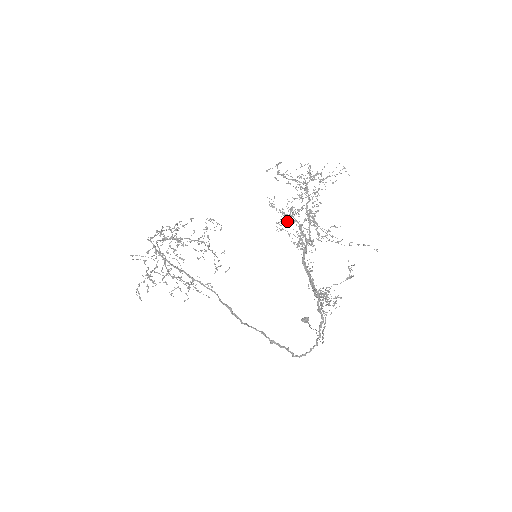
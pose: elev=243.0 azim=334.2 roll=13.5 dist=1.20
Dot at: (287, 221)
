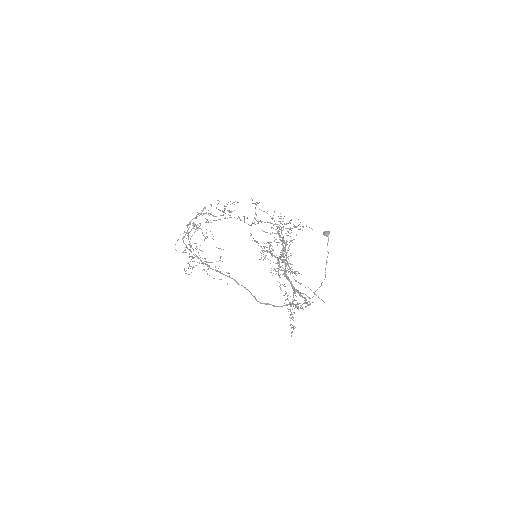
Dot at: occluded
